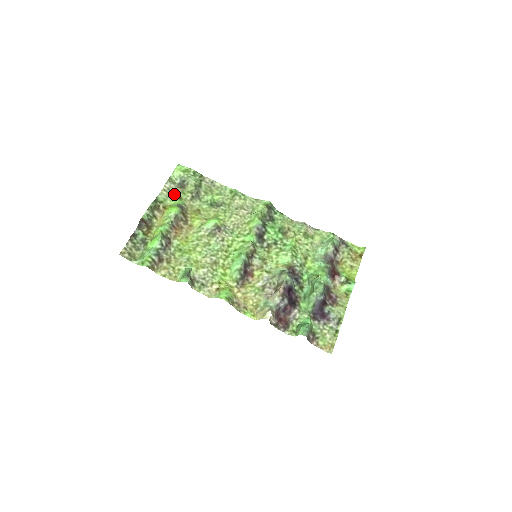
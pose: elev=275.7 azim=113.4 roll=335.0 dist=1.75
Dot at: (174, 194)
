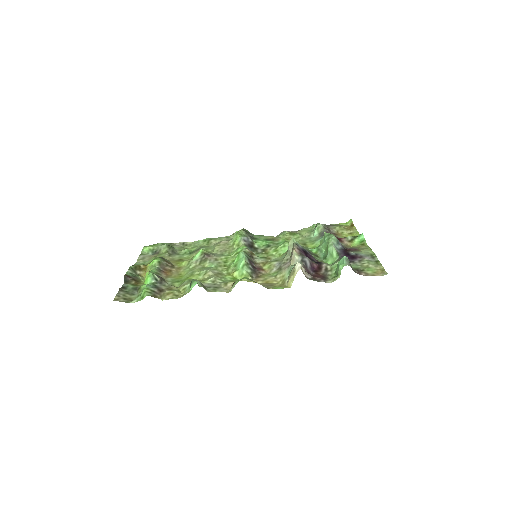
Dot at: (150, 258)
